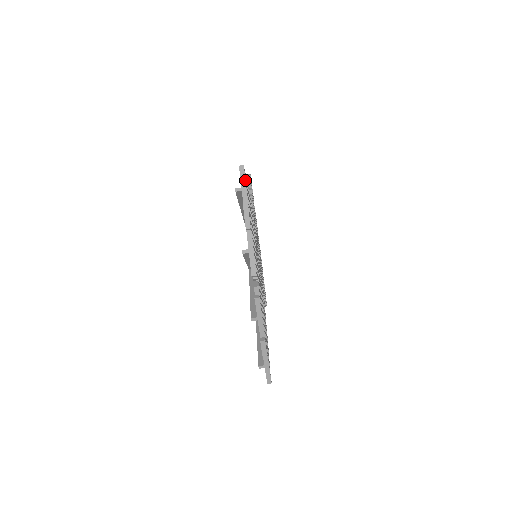
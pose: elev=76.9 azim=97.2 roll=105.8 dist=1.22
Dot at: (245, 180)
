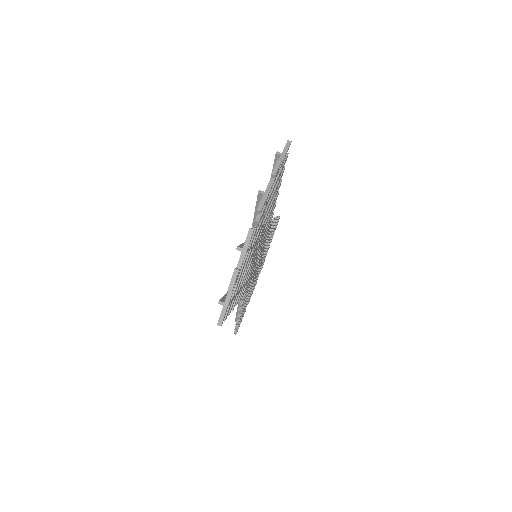
Dot at: (287, 150)
